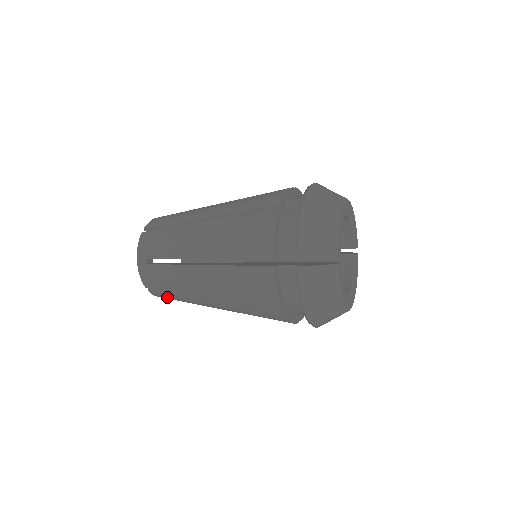
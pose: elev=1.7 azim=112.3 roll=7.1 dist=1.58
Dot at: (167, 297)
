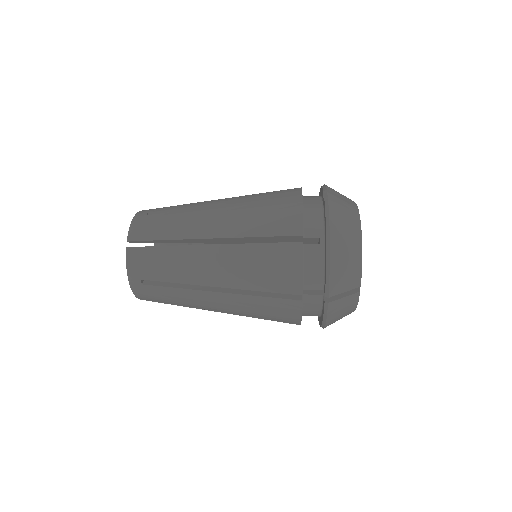
Dot at: occluded
